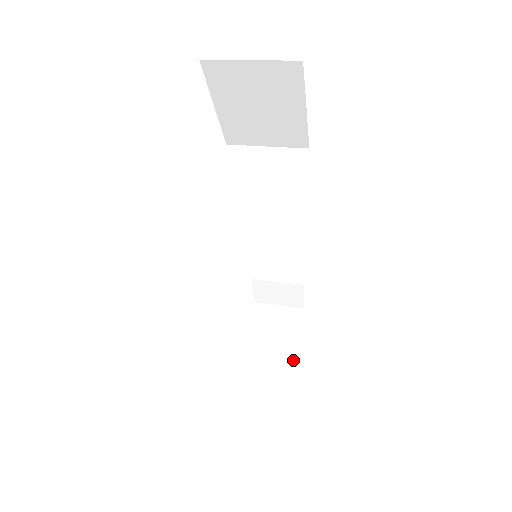
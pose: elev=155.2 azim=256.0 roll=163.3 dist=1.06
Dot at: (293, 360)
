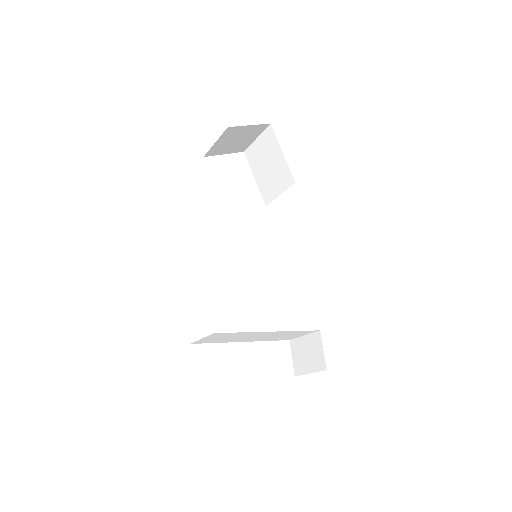
Dot at: occluded
